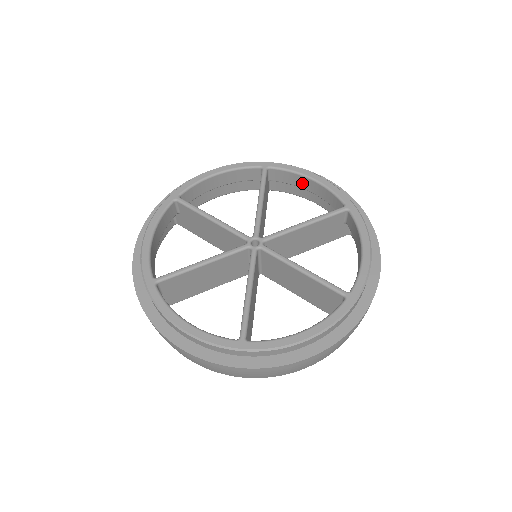
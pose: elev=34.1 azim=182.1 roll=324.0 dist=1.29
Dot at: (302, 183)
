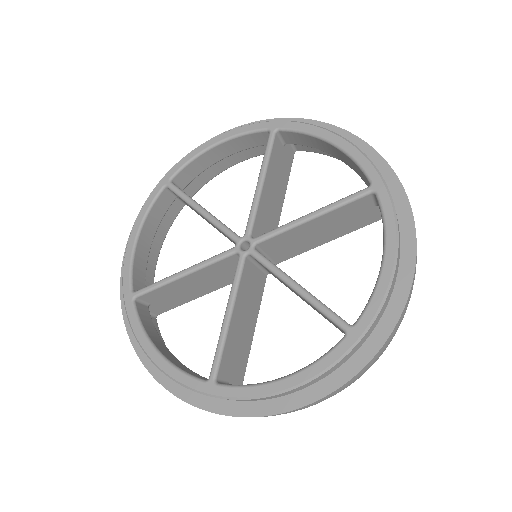
Dot at: (323, 147)
